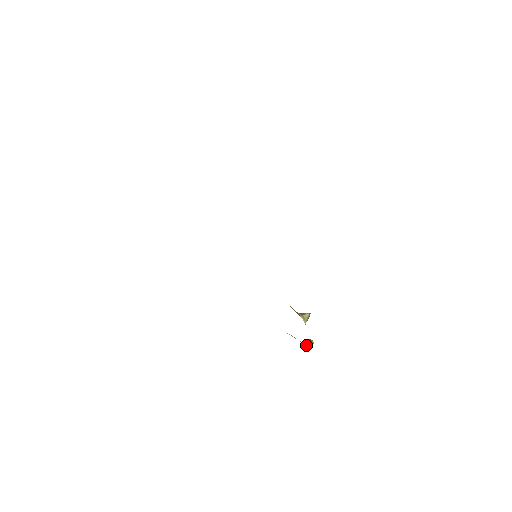
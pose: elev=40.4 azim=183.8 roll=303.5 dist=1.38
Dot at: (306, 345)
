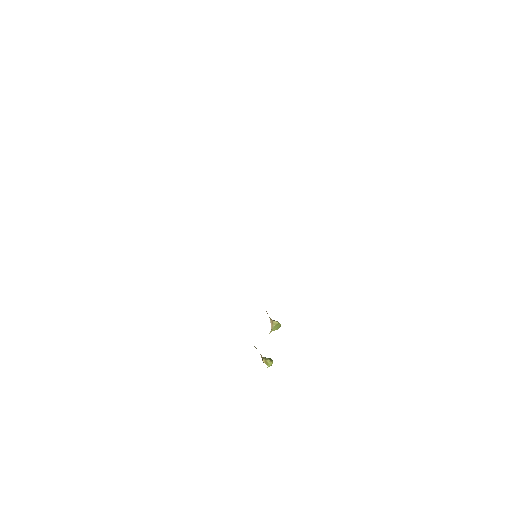
Dot at: (264, 360)
